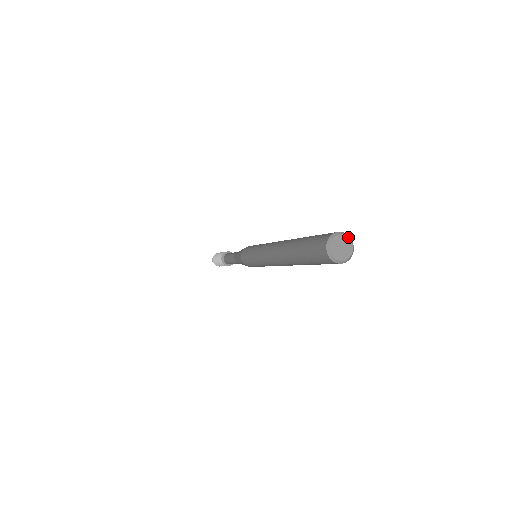
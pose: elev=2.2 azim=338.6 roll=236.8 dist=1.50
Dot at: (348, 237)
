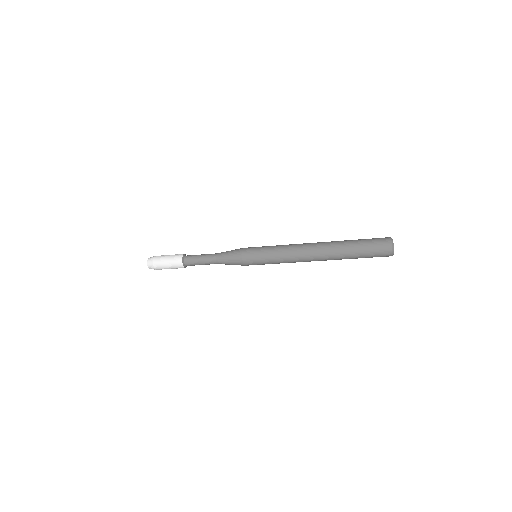
Dot at: (392, 239)
